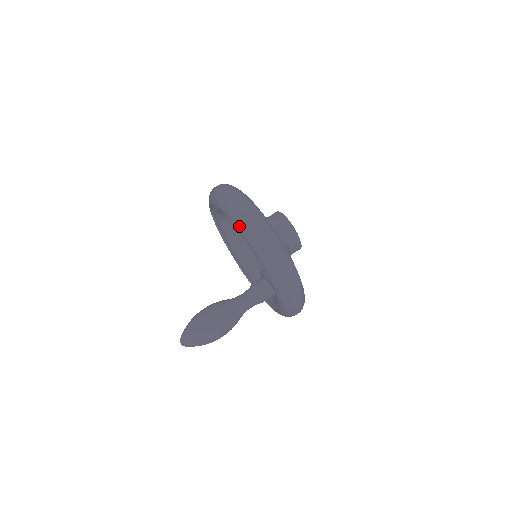
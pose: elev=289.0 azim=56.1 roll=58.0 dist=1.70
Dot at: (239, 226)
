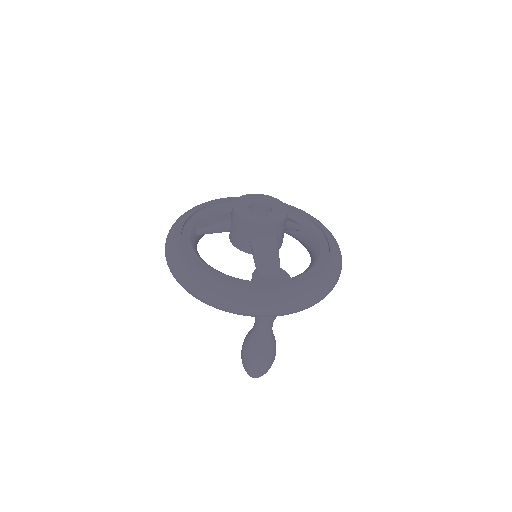
Dot at: occluded
